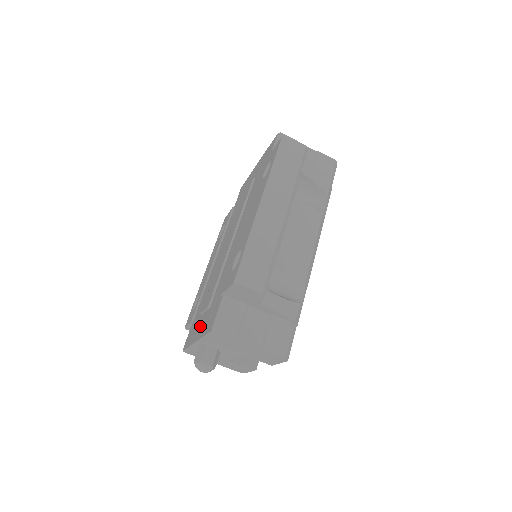
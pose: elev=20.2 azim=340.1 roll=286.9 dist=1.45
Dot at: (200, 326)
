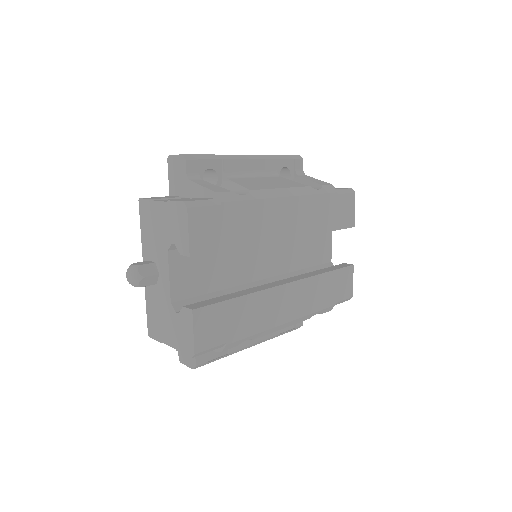
Dot at: occluded
